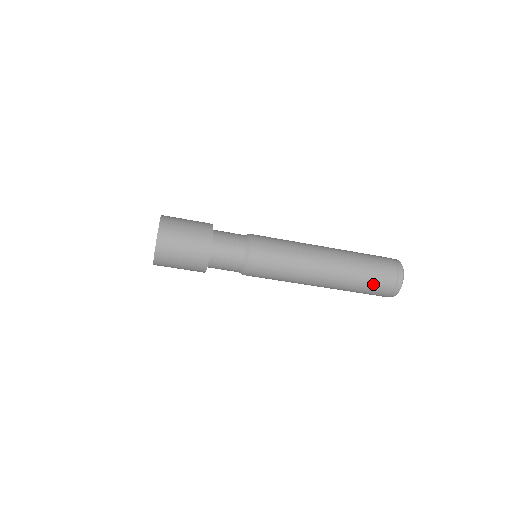
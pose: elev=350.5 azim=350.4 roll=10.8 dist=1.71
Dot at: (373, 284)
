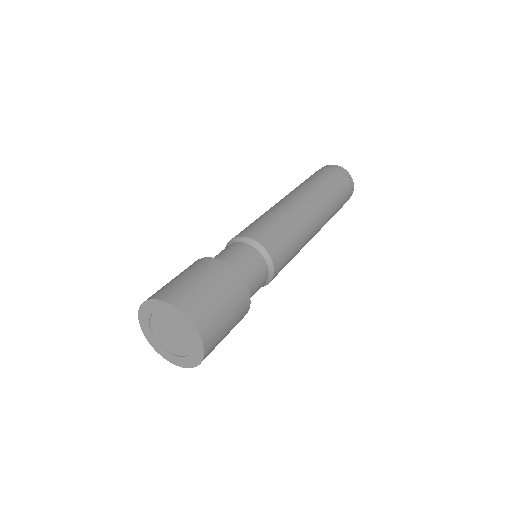
Dot at: (342, 194)
